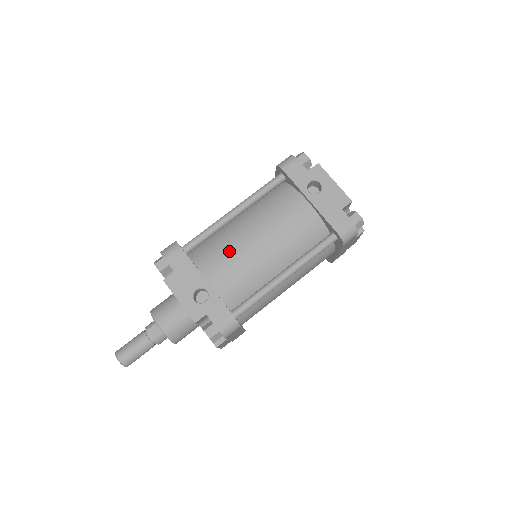
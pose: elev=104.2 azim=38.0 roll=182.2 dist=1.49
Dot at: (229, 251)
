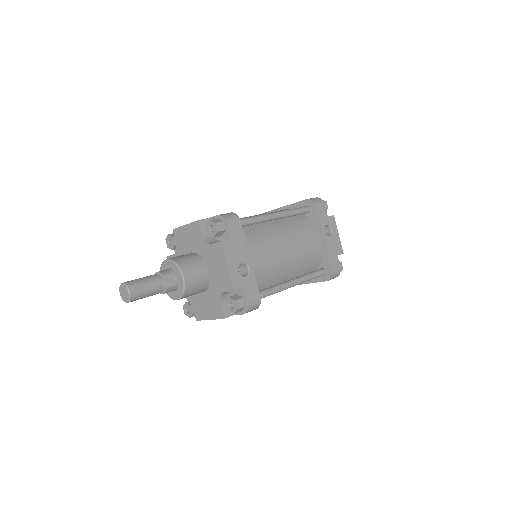
Dot at: (268, 244)
